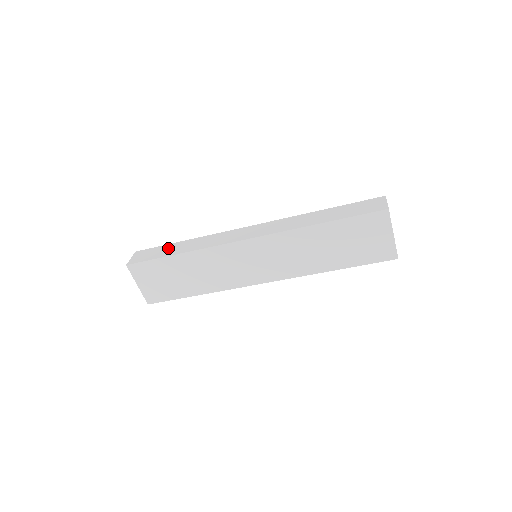
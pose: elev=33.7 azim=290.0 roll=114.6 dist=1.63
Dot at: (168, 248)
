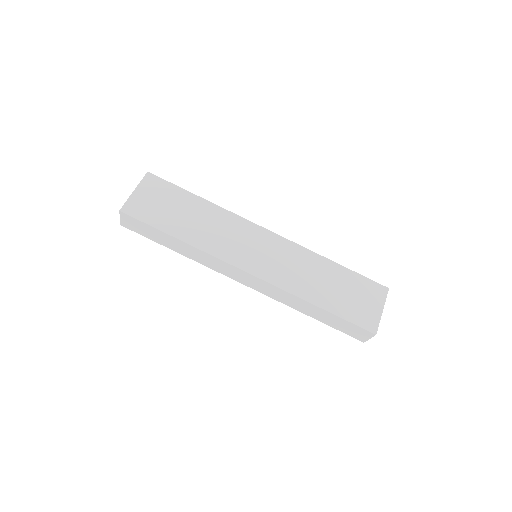
Dot at: occluded
